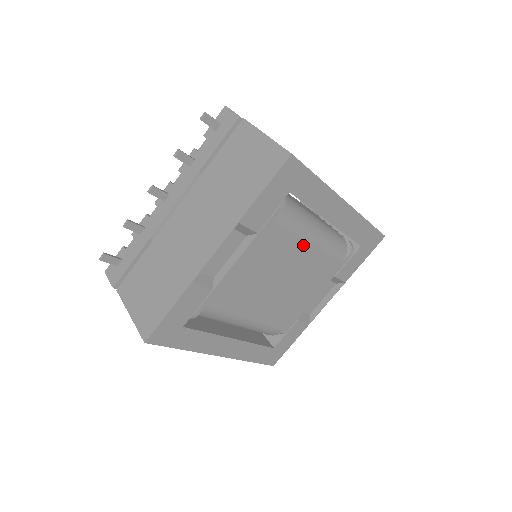
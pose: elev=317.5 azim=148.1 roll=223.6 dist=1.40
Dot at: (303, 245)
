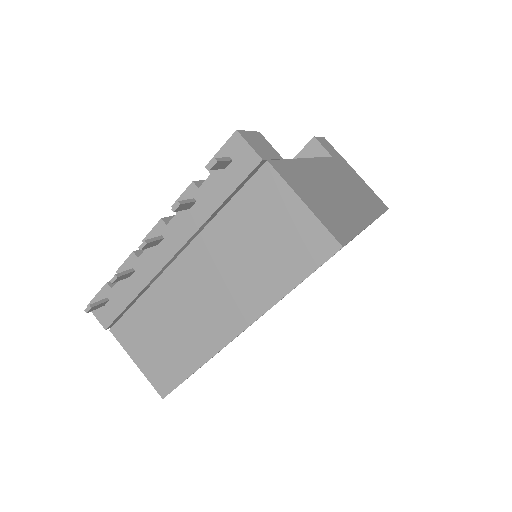
Dot at: occluded
